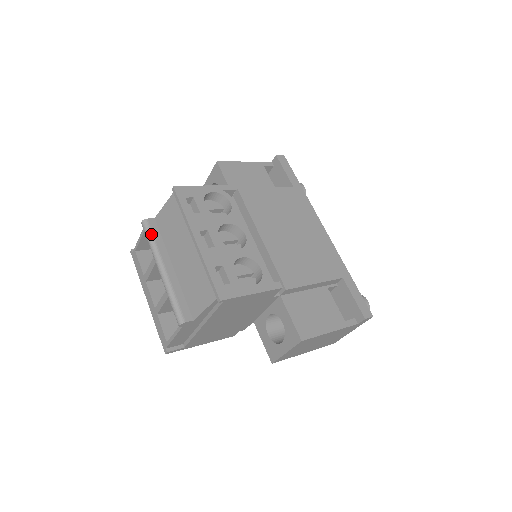
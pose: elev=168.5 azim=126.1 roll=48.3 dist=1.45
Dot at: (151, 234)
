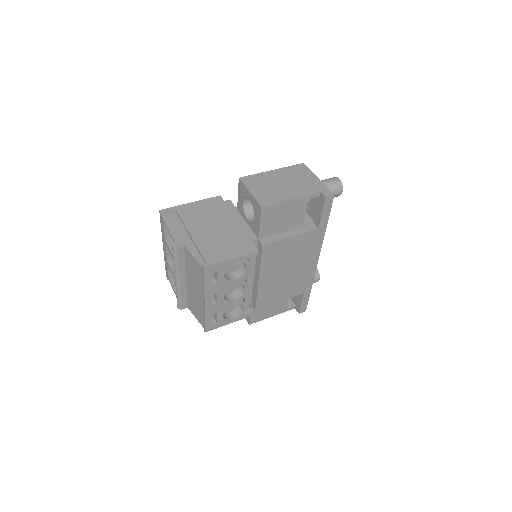
Dot at: (177, 259)
